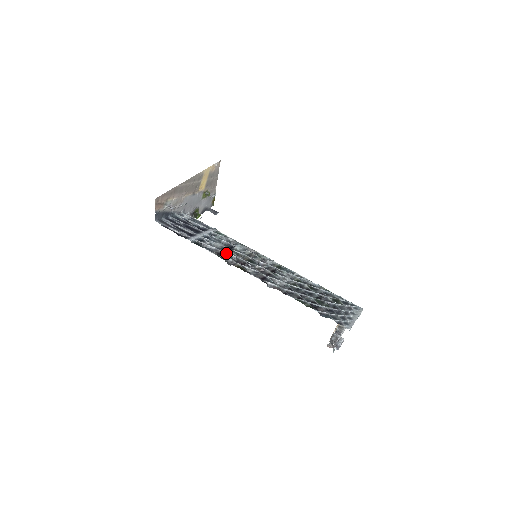
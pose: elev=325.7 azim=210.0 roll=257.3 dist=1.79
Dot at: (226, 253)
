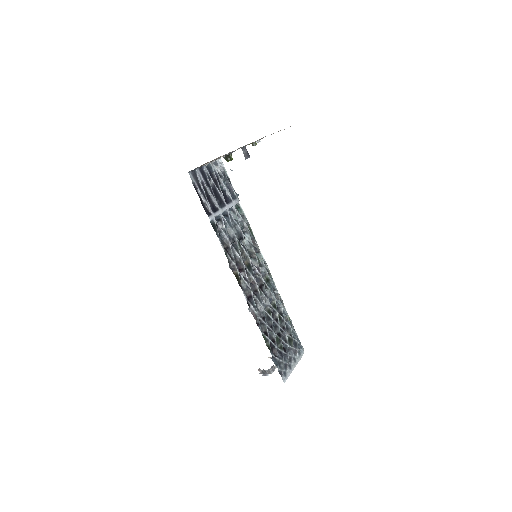
Dot at: (234, 249)
